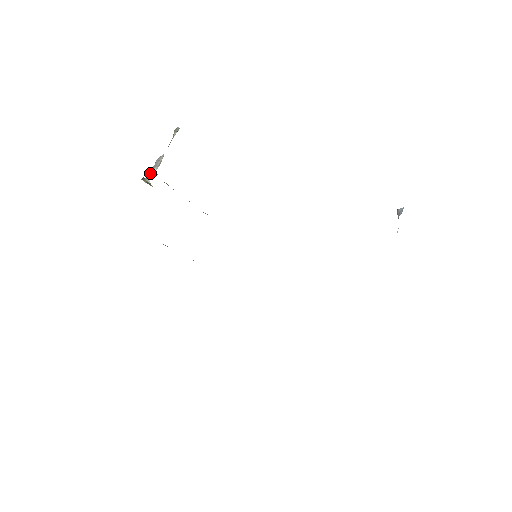
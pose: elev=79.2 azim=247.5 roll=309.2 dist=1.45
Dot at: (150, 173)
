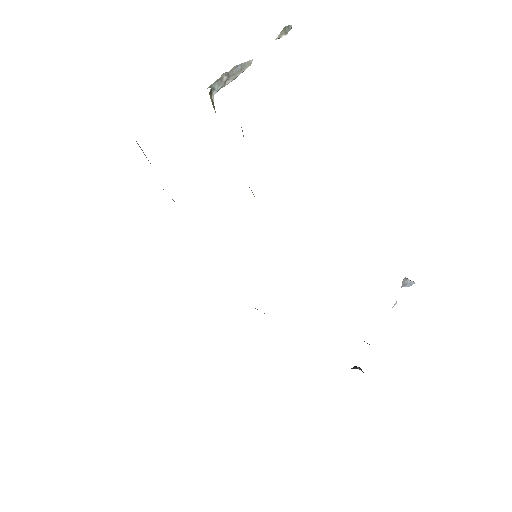
Dot at: (221, 82)
